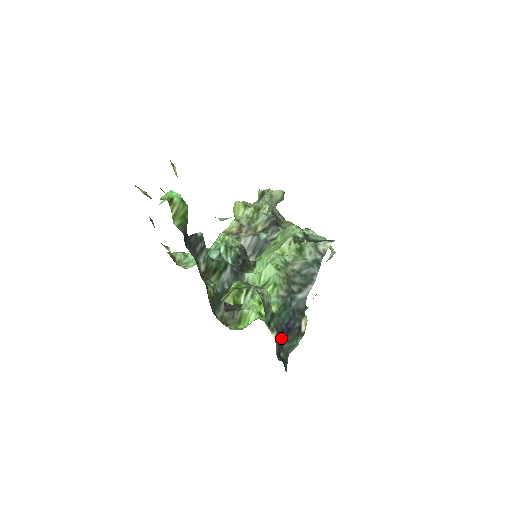
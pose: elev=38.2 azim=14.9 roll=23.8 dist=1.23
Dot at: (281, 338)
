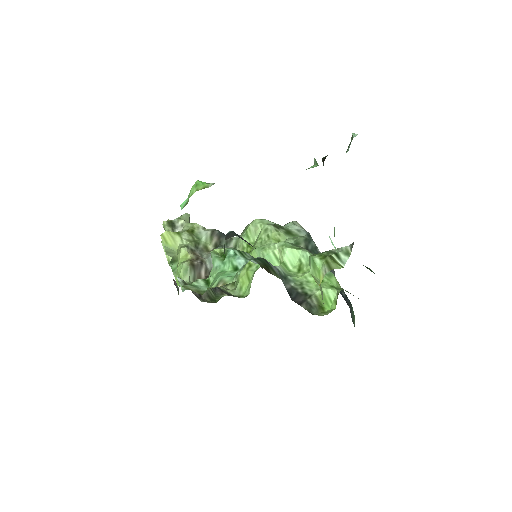
Dot at: occluded
